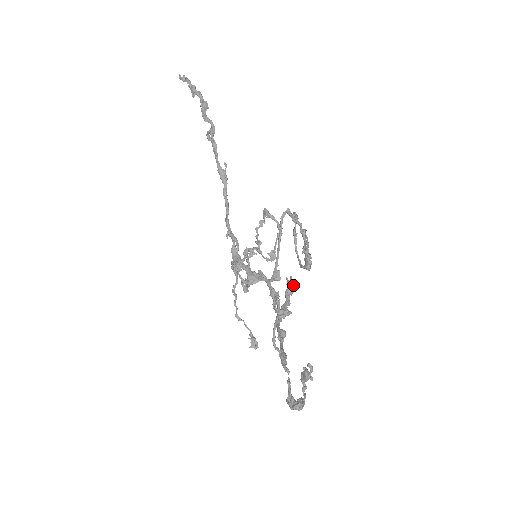
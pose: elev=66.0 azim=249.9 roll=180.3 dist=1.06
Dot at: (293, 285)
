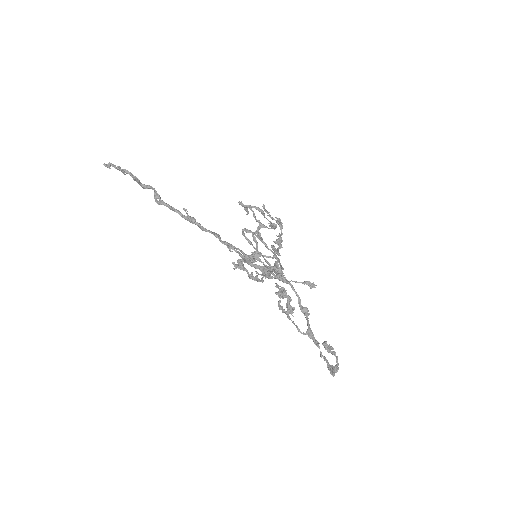
Dot at: (280, 295)
